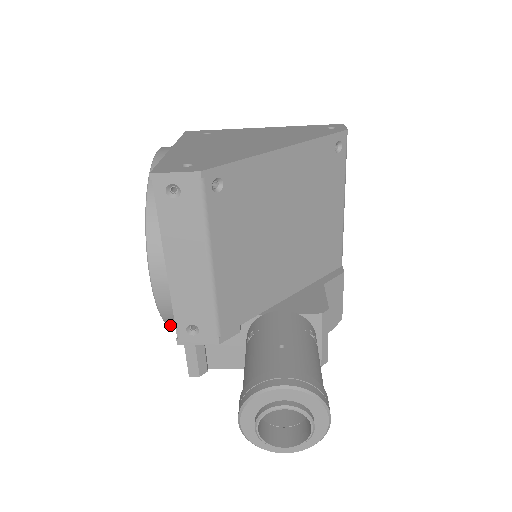
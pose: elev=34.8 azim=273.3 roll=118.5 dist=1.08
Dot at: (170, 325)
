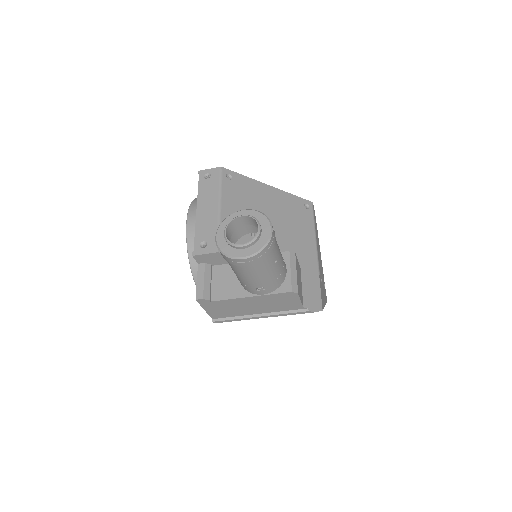
Dot at: (192, 268)
